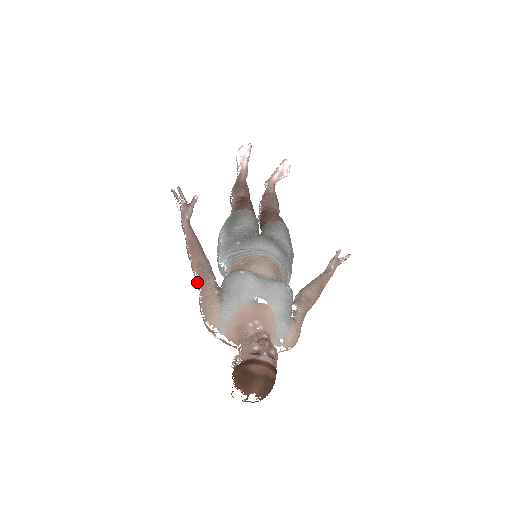
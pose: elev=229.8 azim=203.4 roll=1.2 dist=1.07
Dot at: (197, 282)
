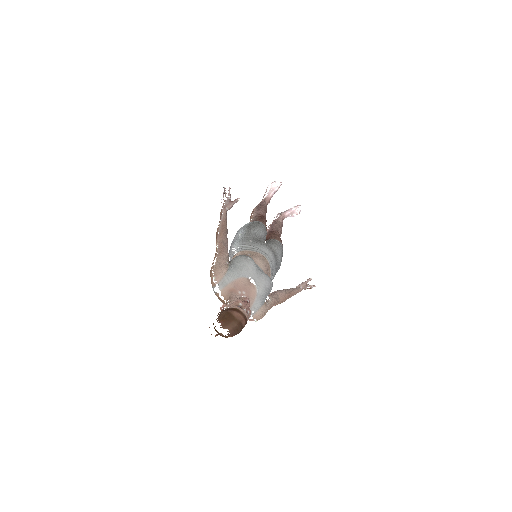
Dot at: occluded
